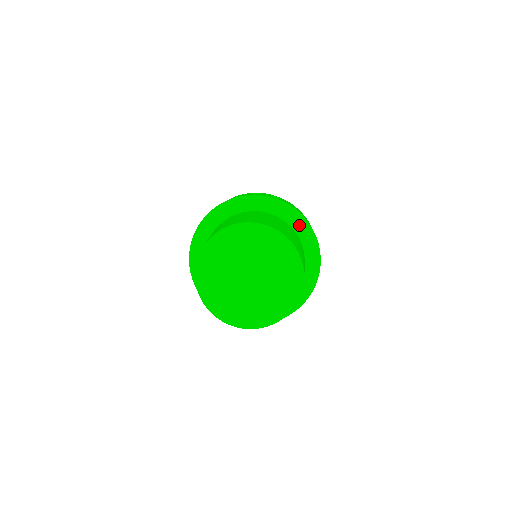
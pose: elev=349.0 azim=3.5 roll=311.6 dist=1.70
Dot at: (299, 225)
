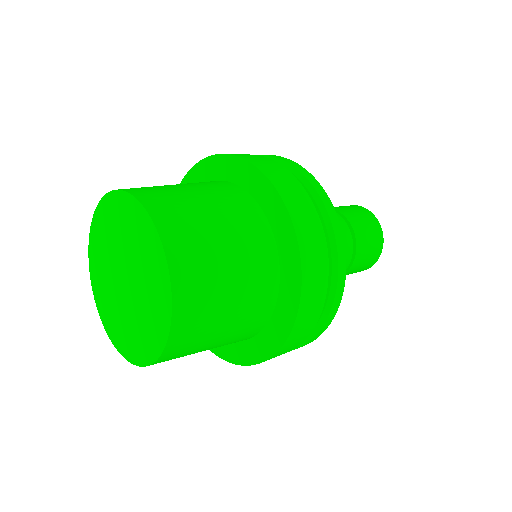
Dot at: (289, 269)
